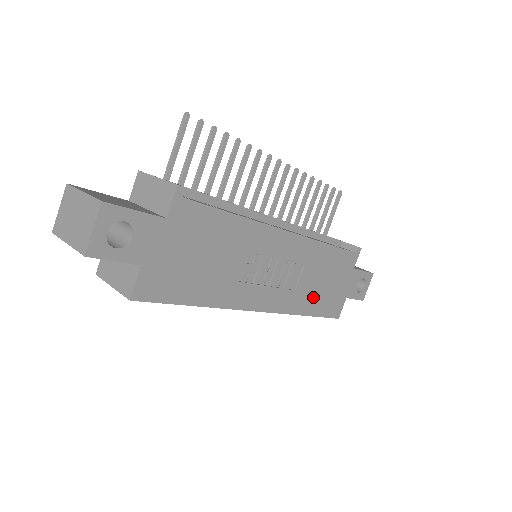
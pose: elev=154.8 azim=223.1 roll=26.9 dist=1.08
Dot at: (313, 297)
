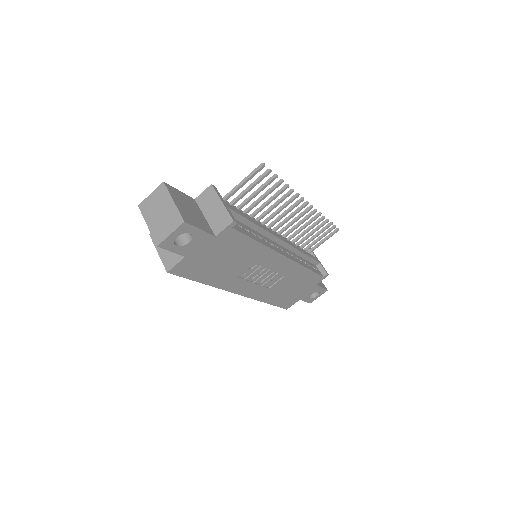
Dot at: (278, 294)
